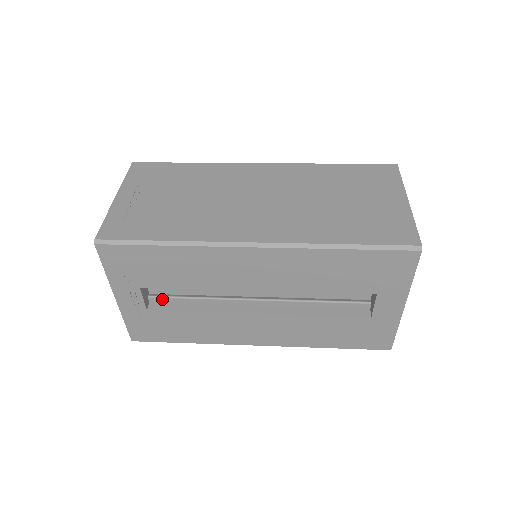
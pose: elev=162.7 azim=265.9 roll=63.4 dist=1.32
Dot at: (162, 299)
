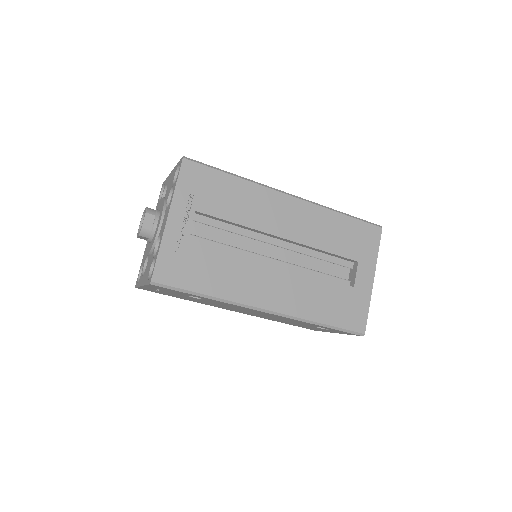
Dot at: (199, 239)
